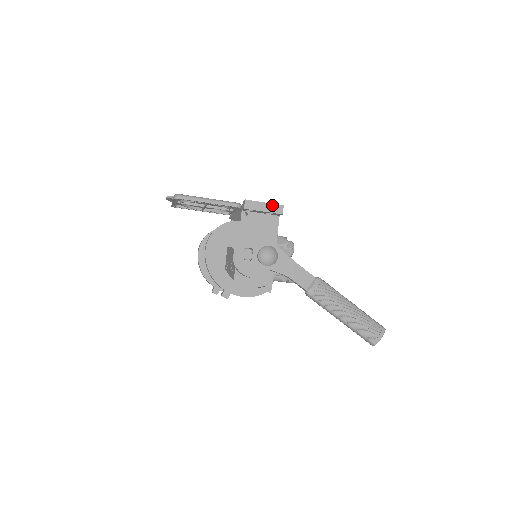
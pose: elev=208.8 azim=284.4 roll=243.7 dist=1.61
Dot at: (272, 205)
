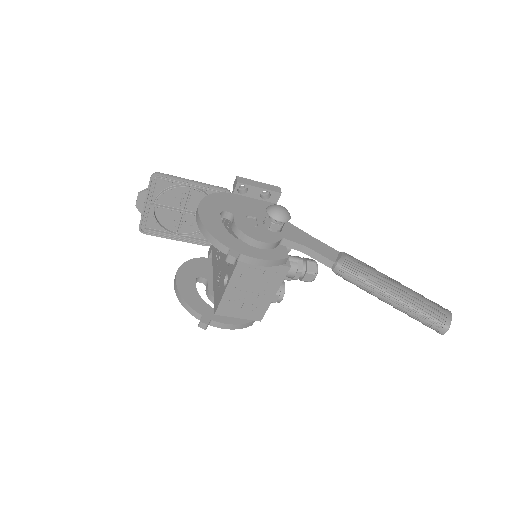
Dot at: (267, 185)
